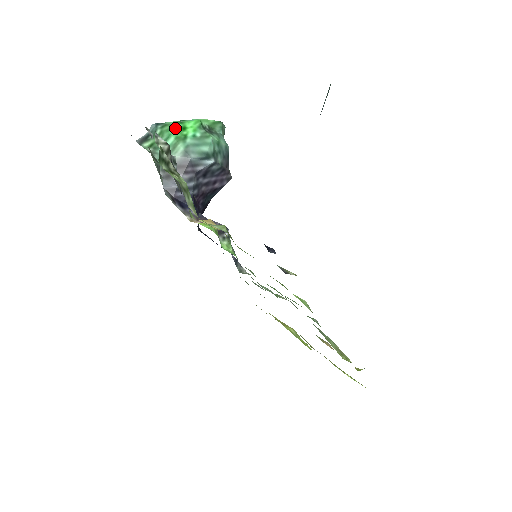
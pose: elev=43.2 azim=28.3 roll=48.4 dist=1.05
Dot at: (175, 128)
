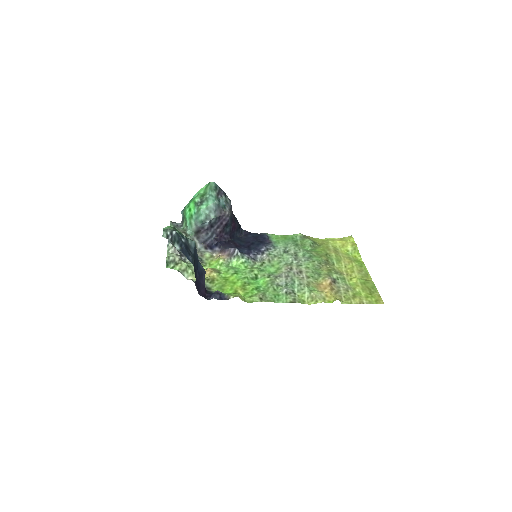
Dot at: (187, 212)
